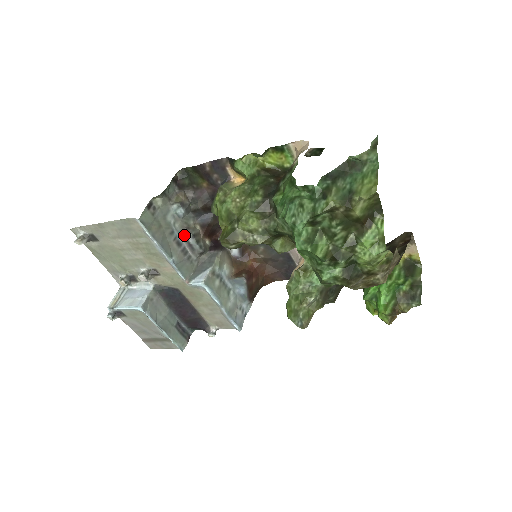
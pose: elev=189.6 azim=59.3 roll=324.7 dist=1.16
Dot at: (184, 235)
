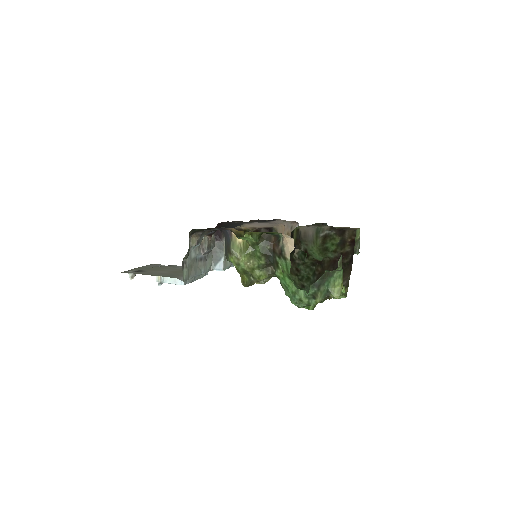
Dot at: (202, 251)
